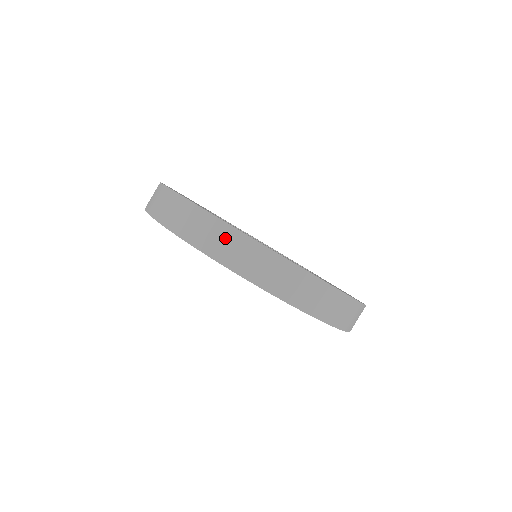
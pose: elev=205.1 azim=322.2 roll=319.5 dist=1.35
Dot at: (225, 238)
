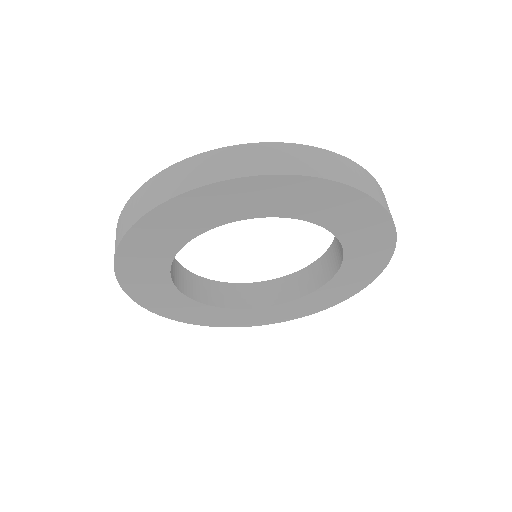
Dot at: (231, 157)
